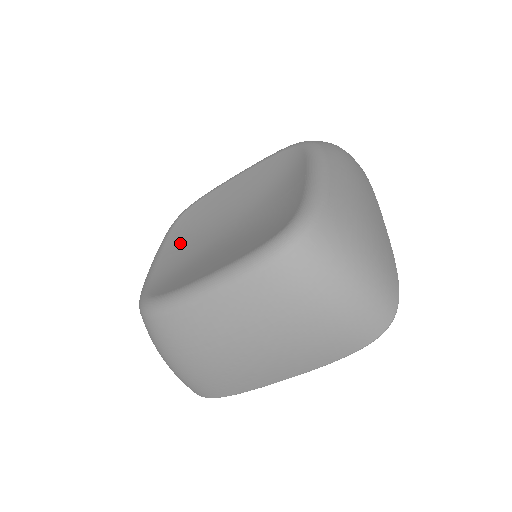
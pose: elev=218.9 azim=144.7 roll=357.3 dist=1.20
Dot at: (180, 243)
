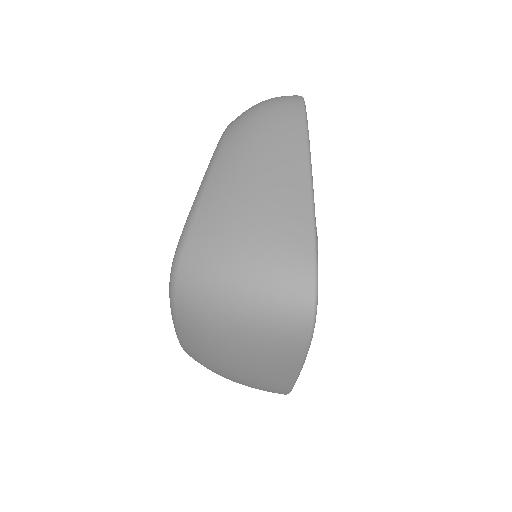
Dot at: occluded
